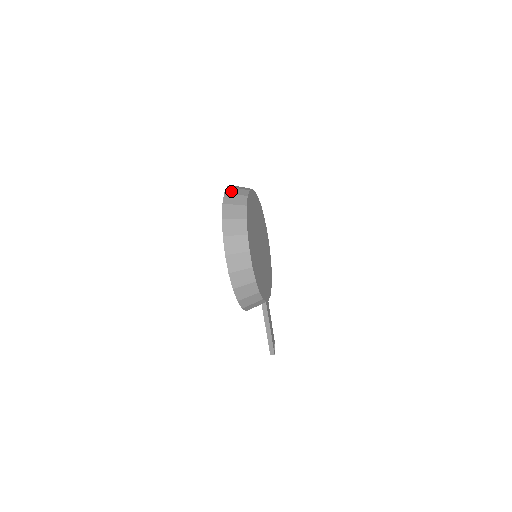
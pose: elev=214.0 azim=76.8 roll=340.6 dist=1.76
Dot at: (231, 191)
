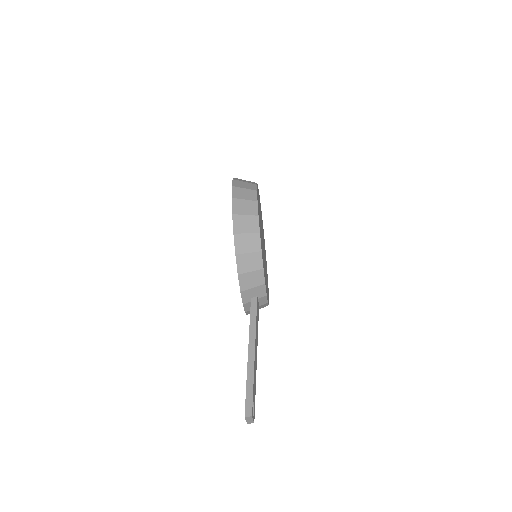
Dot at: occluded
